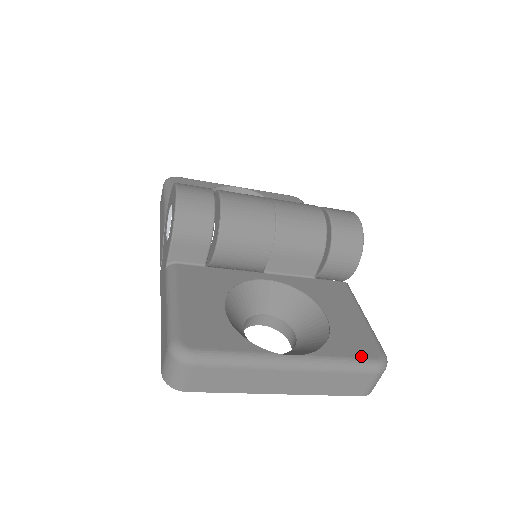
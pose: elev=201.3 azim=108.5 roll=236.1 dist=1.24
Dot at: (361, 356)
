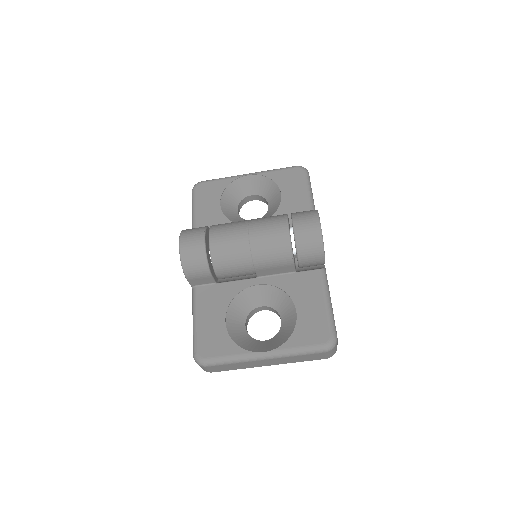
Dot at: (313, 343)
